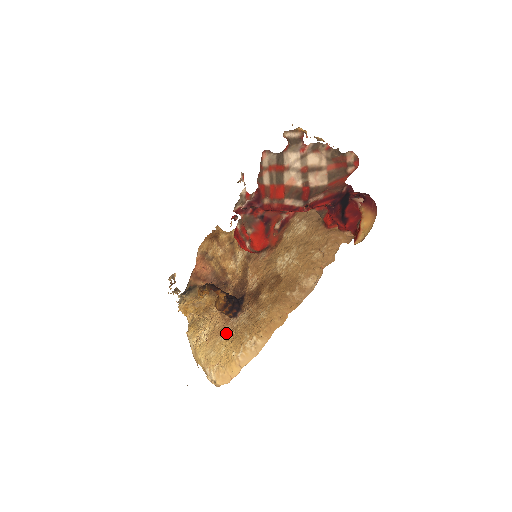
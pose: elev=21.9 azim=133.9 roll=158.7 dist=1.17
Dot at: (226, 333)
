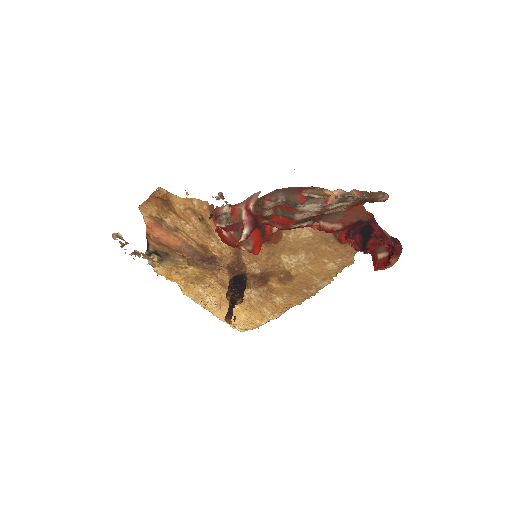
Dot at: occluded
